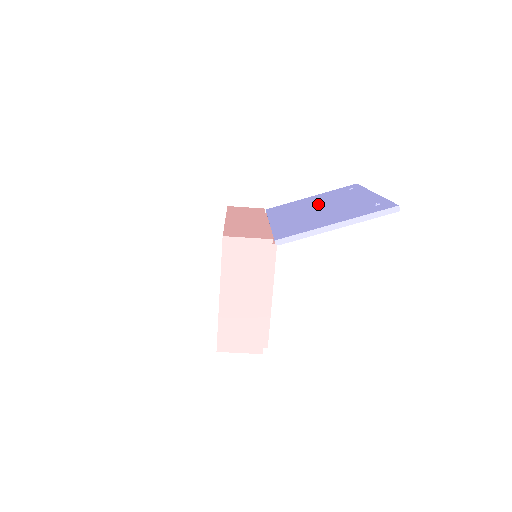
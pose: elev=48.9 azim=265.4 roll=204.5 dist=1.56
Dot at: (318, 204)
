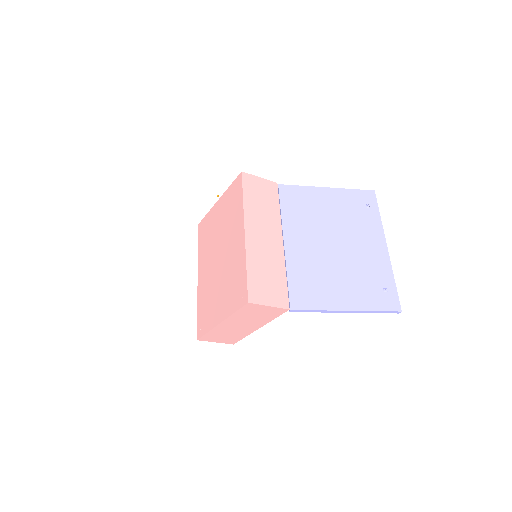
Dot at: (334, 228)
